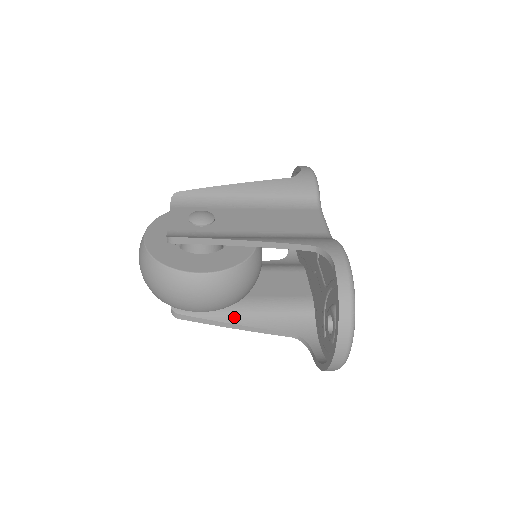
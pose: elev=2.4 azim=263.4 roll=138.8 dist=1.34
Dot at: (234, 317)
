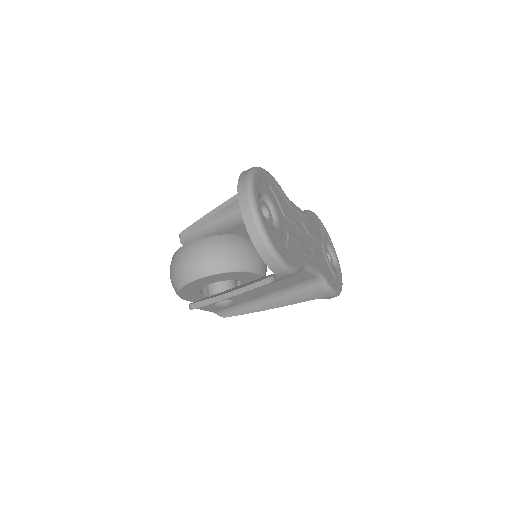
Dot at: (229, 291)
